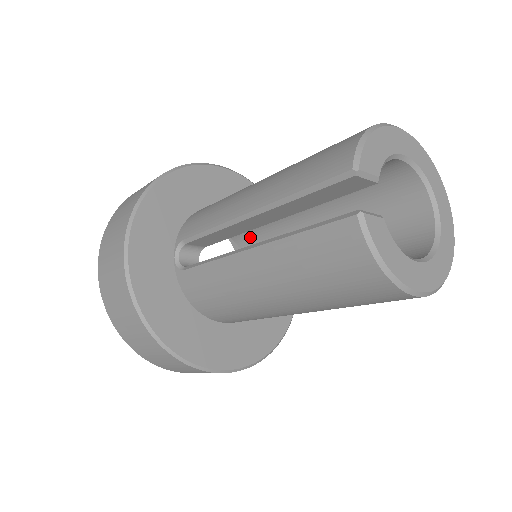
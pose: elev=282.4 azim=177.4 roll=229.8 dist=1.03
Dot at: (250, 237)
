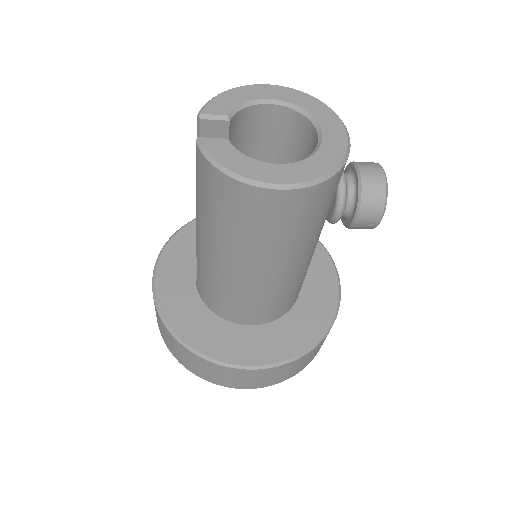
Dot at: occluded
